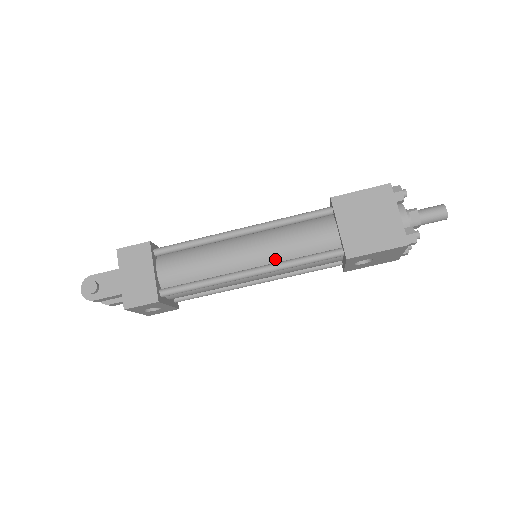
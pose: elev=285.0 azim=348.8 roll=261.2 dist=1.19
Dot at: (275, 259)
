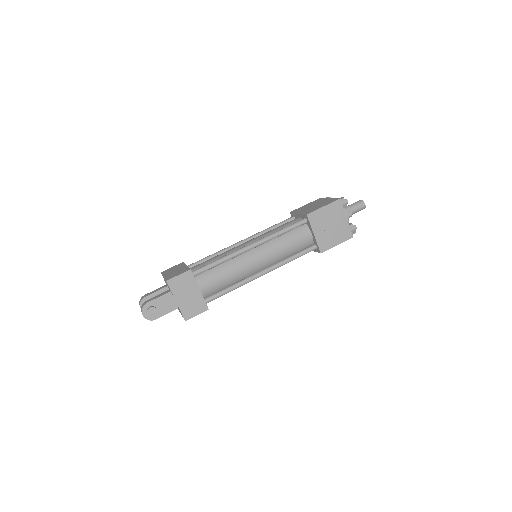
Dot at: (276, 260)
